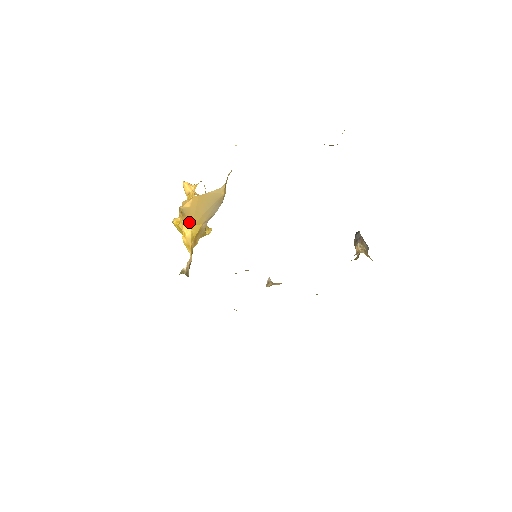
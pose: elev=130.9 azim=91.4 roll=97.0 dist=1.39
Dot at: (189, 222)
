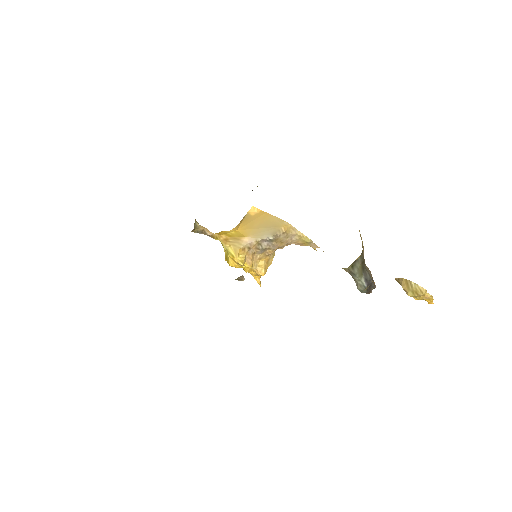
Dot at: (240, 226)
